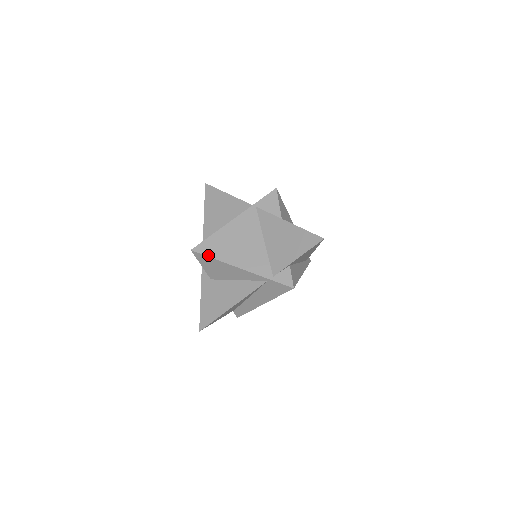
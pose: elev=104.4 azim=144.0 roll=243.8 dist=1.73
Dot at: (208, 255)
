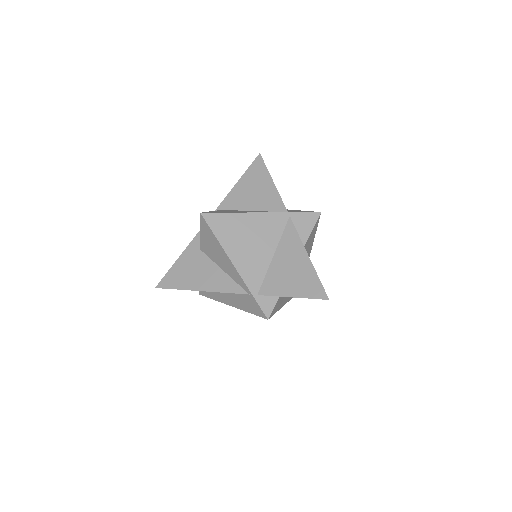
Dot at: (213, 230)
